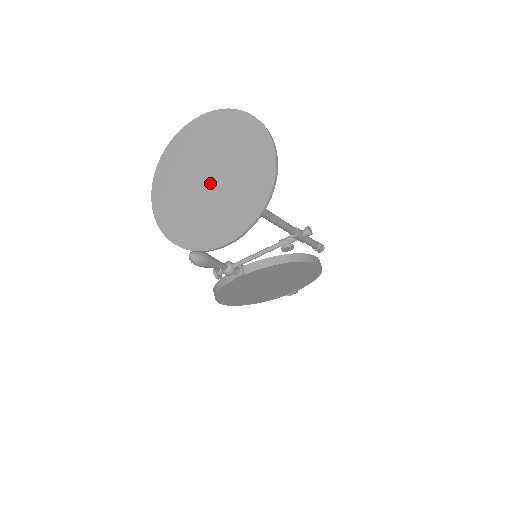
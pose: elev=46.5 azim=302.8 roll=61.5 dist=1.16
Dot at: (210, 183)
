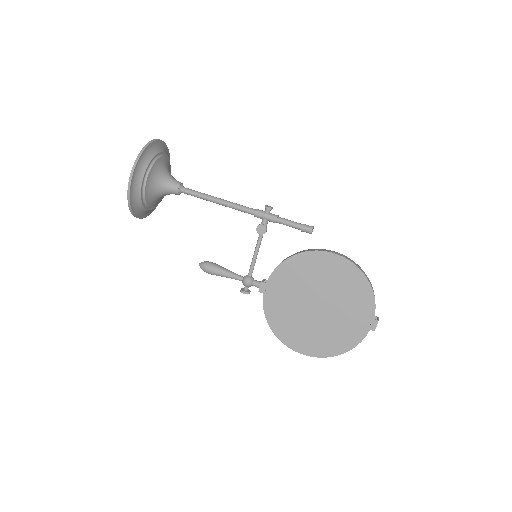
Dot at: occluded
